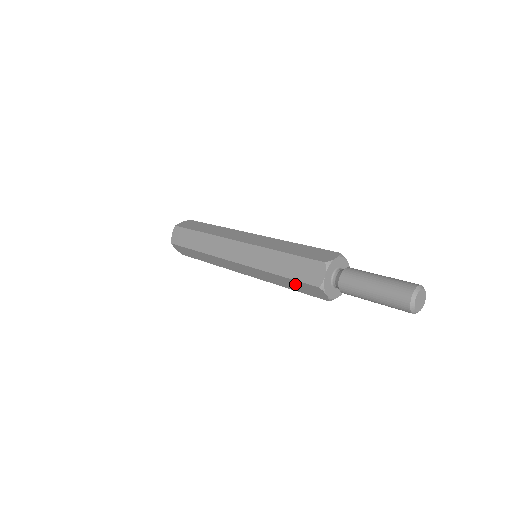
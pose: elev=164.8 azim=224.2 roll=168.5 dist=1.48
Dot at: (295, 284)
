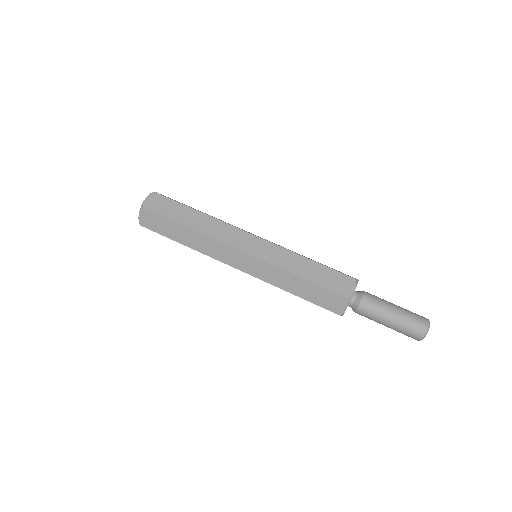
Dot at: occluded
